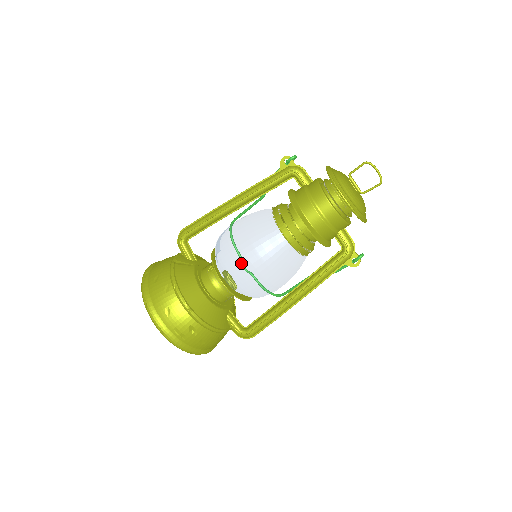
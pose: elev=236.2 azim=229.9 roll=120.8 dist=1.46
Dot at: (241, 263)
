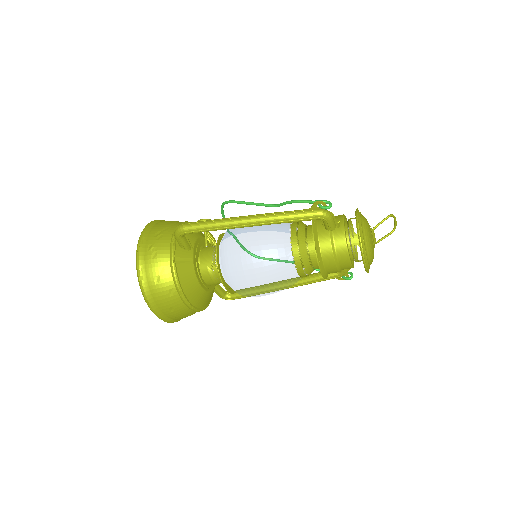
Dot at: (254, 290)
